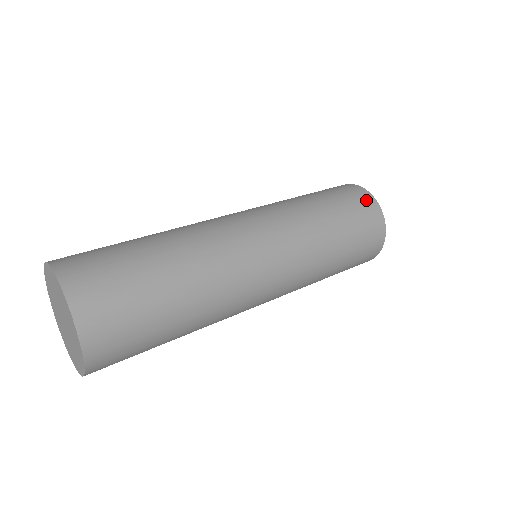
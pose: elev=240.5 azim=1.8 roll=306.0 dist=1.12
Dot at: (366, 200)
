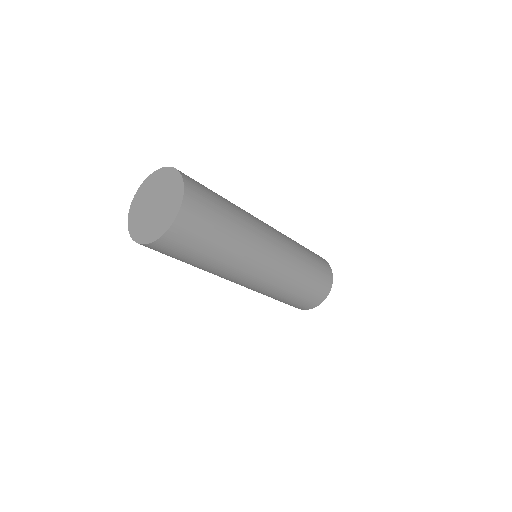
Dot at: occluded
